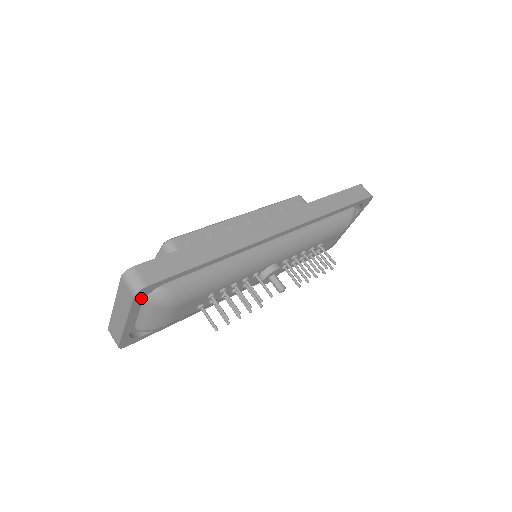
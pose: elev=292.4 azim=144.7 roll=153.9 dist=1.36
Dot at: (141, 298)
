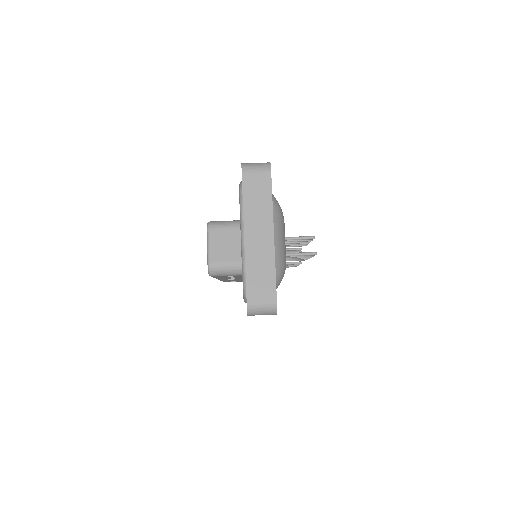
Dot at: occluded
